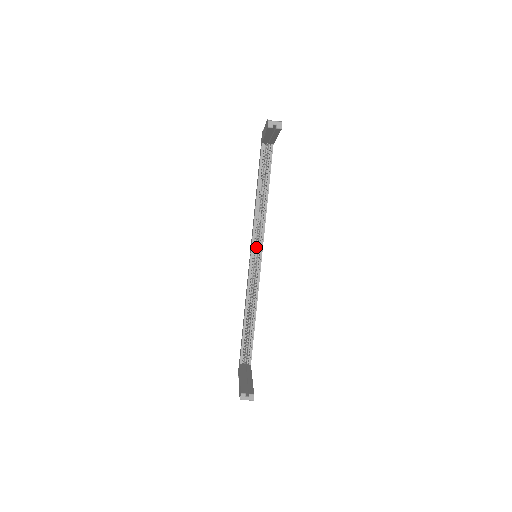
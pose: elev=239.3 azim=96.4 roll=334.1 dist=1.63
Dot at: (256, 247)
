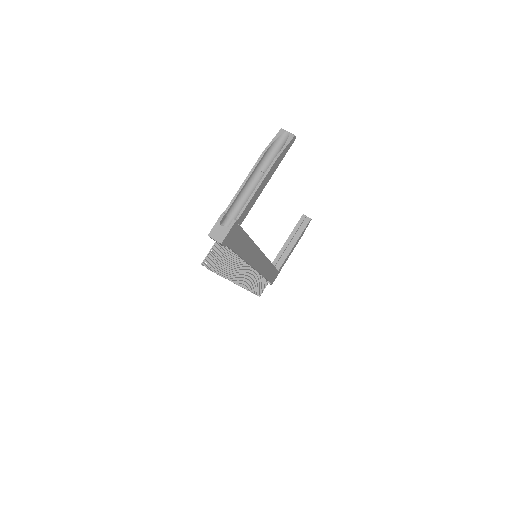
Dot at: occluded
